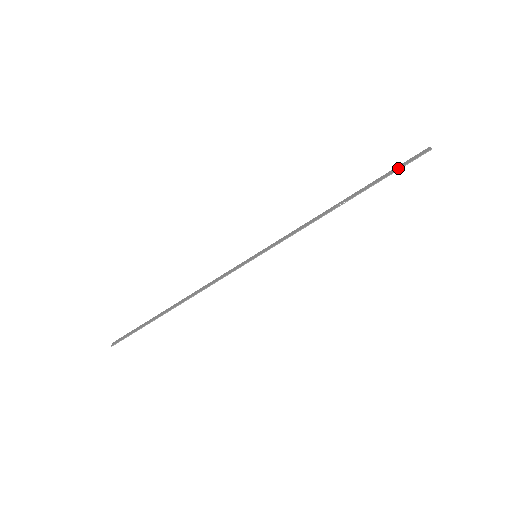
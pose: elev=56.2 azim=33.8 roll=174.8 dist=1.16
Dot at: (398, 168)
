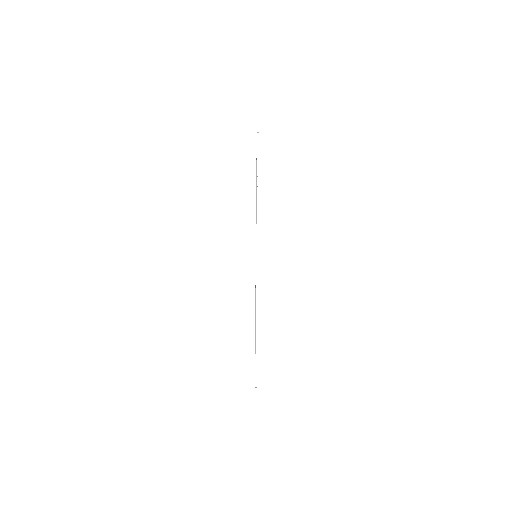
Dot at: occluded
